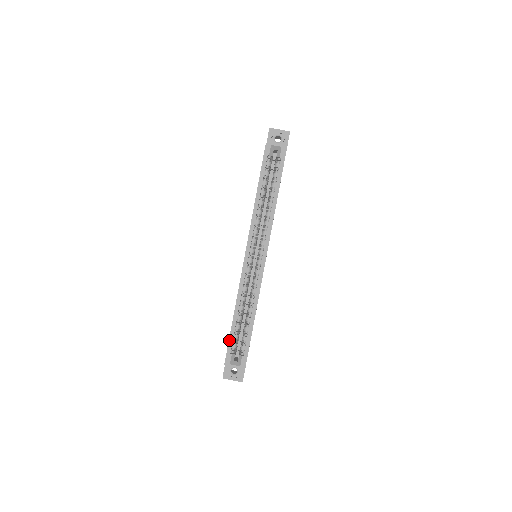
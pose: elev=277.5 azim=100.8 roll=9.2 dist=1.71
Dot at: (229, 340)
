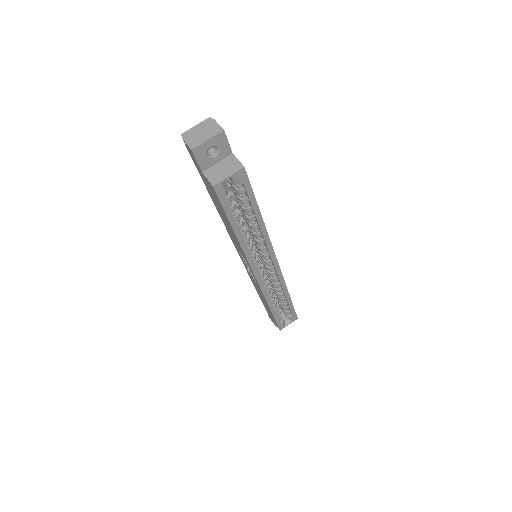
Dot at: (276, 321)
